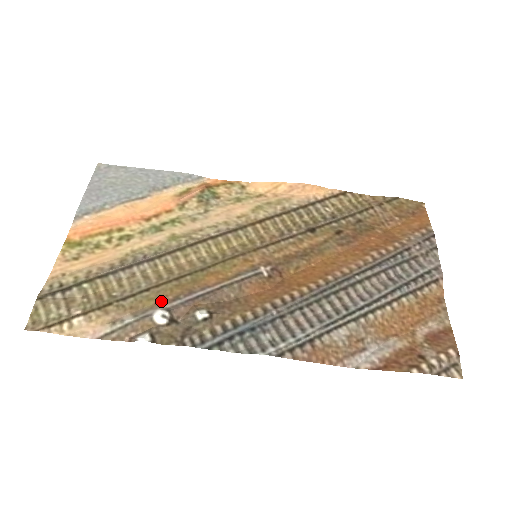
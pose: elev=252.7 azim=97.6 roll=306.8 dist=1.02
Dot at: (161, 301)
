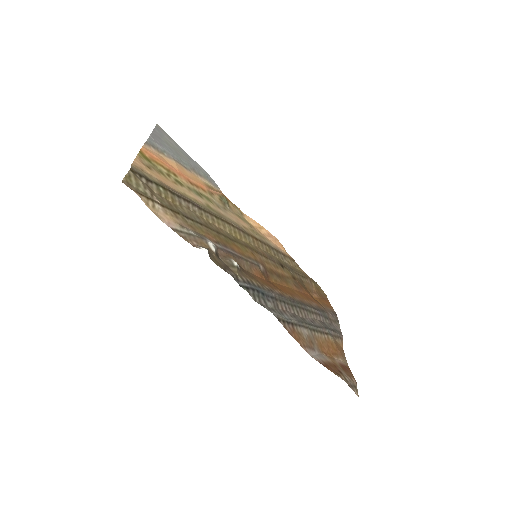
Dot at: (209, 237)
